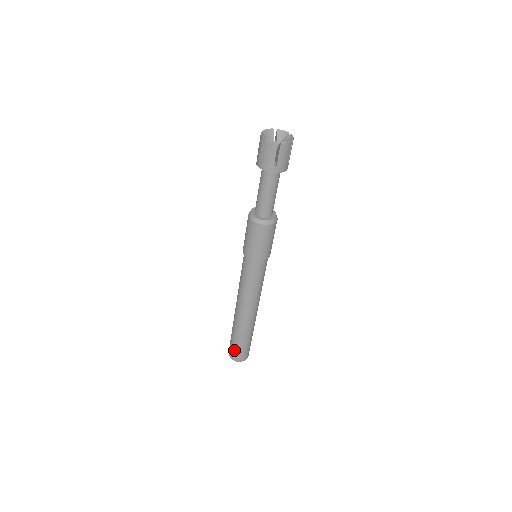
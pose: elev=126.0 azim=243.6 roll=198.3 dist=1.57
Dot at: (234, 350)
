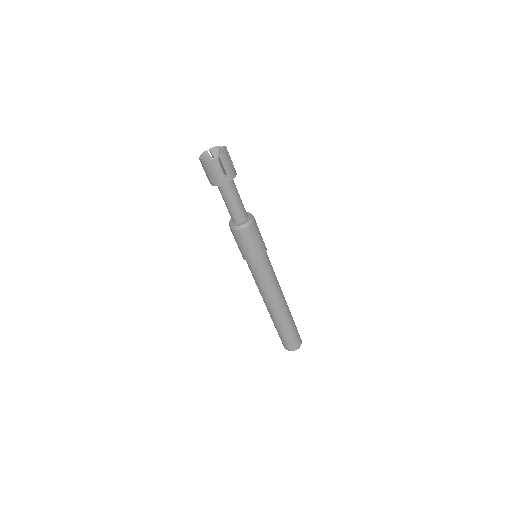
Dot at: occluded
